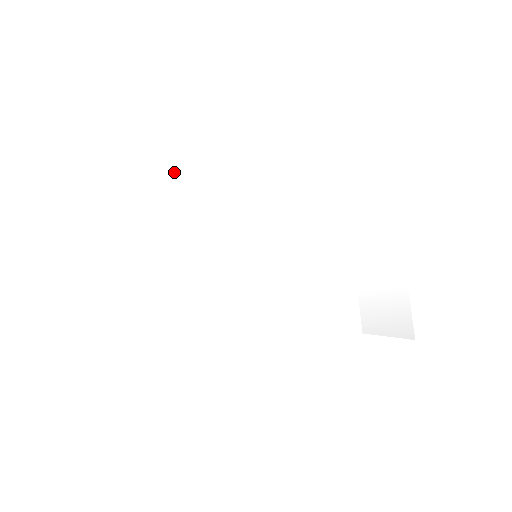
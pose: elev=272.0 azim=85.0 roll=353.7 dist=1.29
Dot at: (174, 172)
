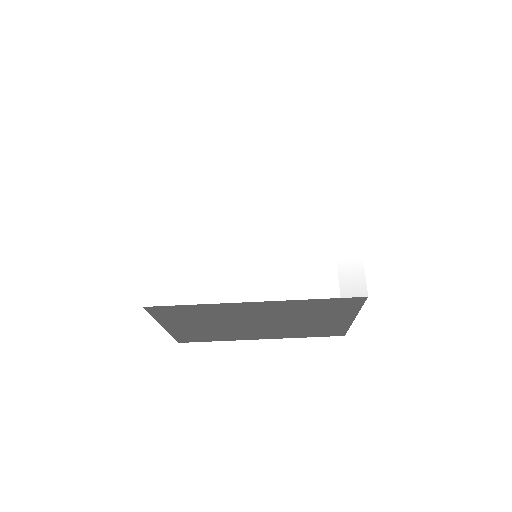
Dot at: (198, 180)
